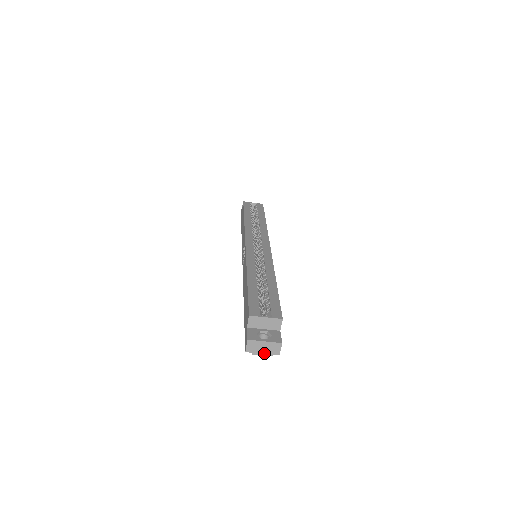
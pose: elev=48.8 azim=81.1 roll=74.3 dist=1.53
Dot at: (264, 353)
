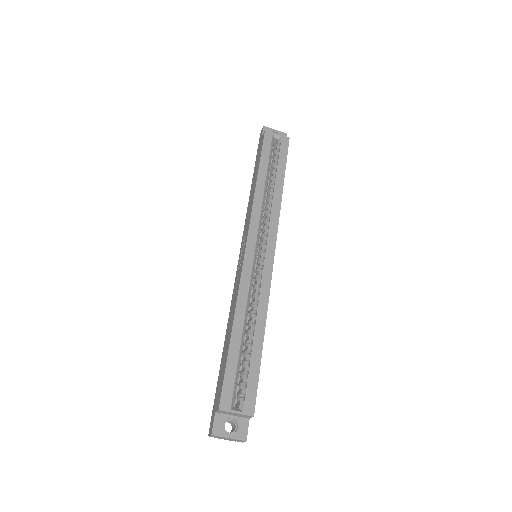
Dot at: (227, 439)
